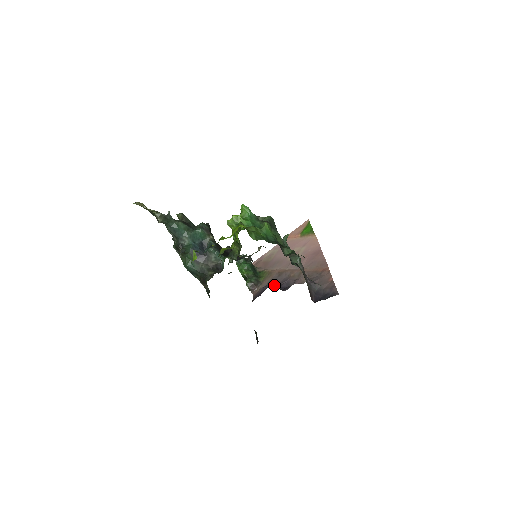
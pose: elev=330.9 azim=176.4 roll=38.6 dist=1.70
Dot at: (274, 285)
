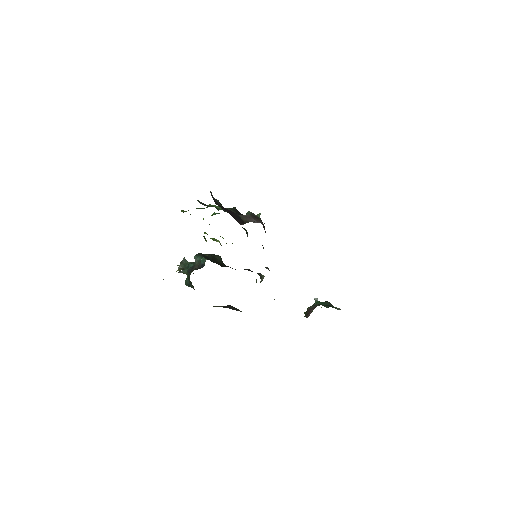
Dot at: occluded
